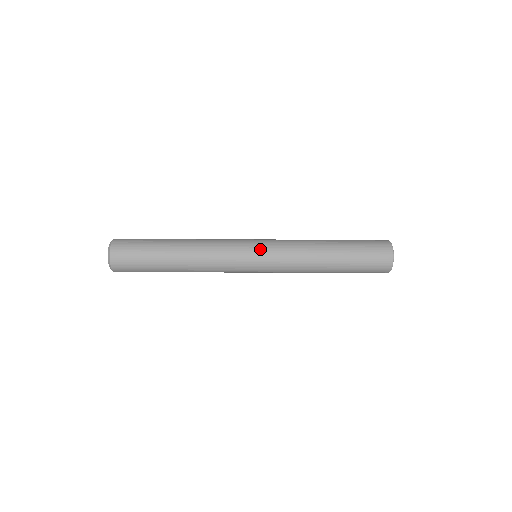
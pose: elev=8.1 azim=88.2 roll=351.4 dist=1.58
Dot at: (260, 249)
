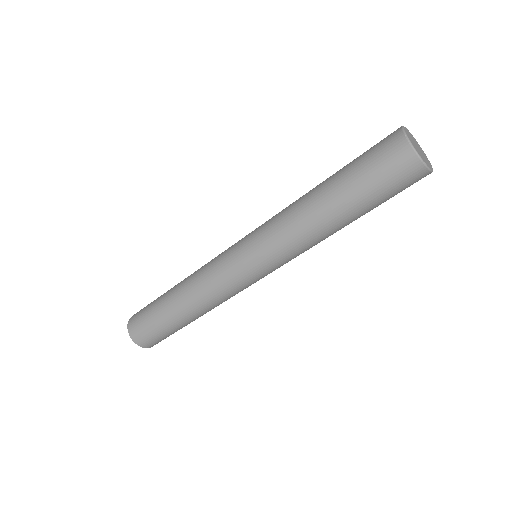
Dot at: occluded
